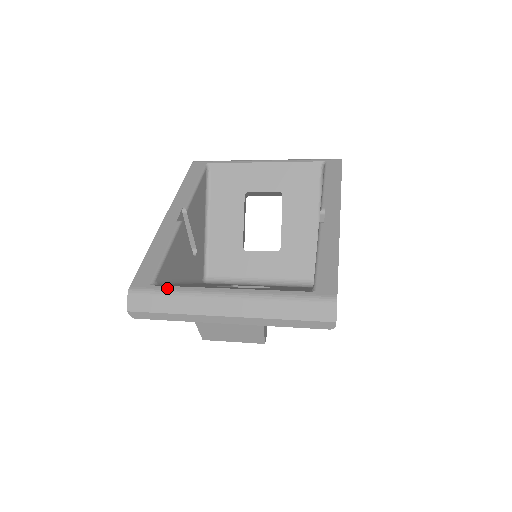
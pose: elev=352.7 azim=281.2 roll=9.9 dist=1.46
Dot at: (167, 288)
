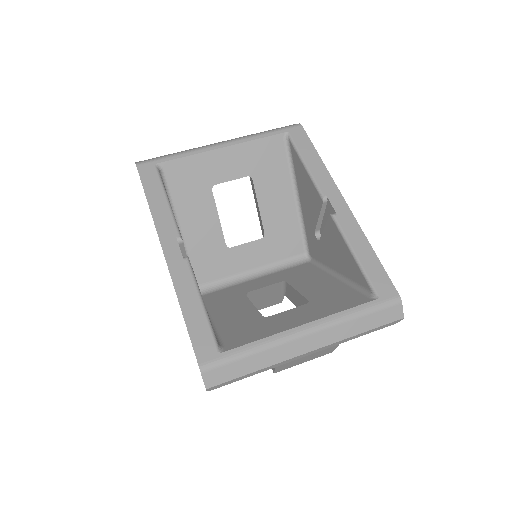
Dot at: (241, 350)
